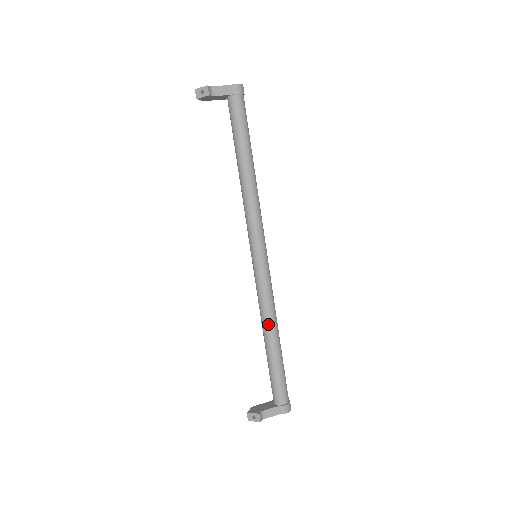
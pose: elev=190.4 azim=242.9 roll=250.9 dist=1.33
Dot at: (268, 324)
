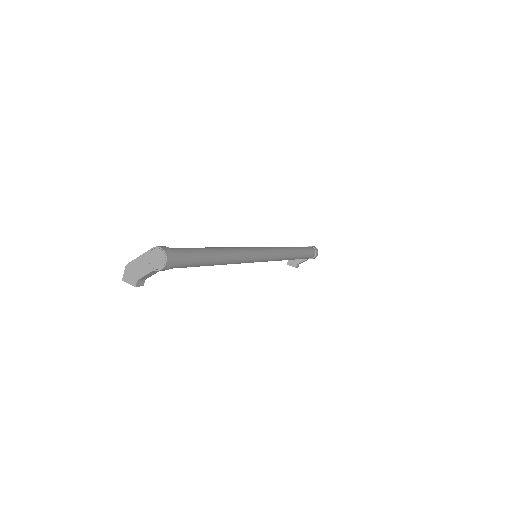
Dot at: occluded
